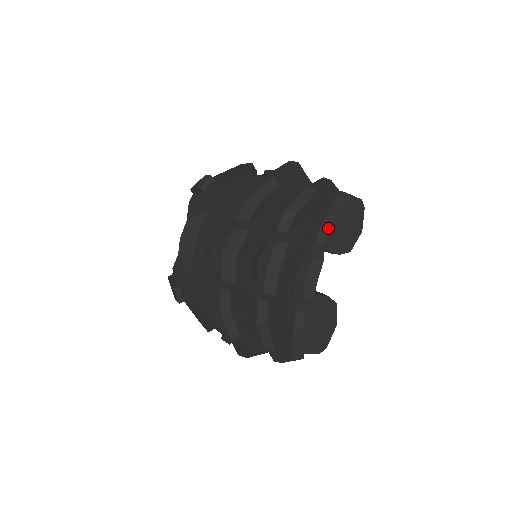
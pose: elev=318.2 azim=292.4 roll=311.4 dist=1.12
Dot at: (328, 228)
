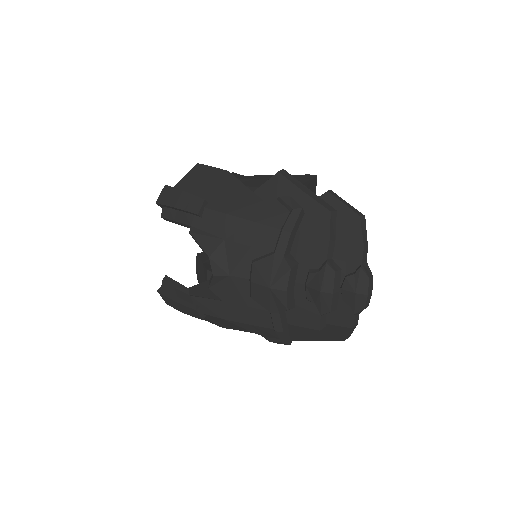
Dot at: (367, 249)
